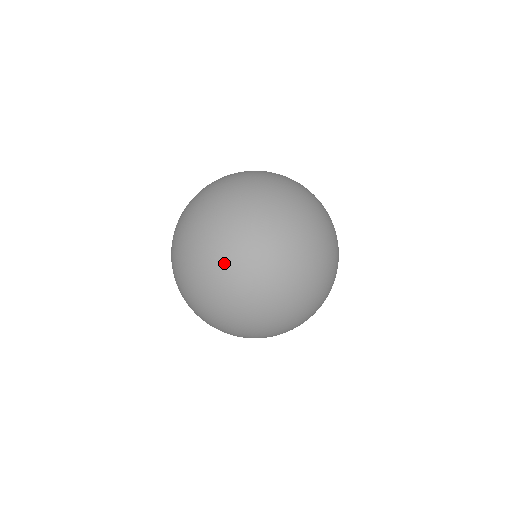
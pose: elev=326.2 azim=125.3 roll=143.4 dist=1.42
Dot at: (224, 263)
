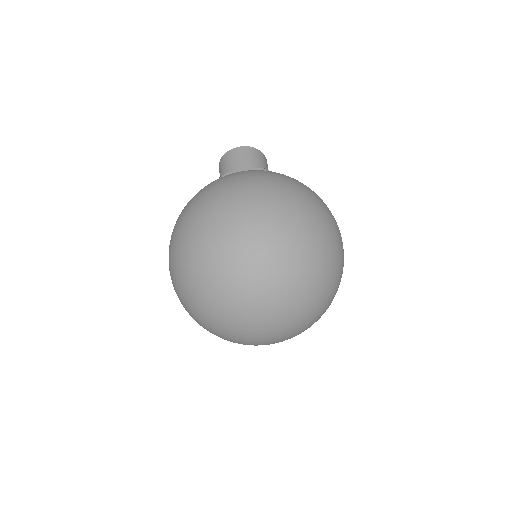
Dot at: (289, 336)
